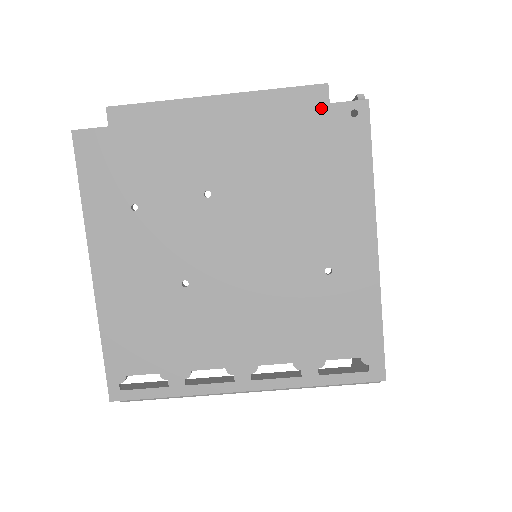
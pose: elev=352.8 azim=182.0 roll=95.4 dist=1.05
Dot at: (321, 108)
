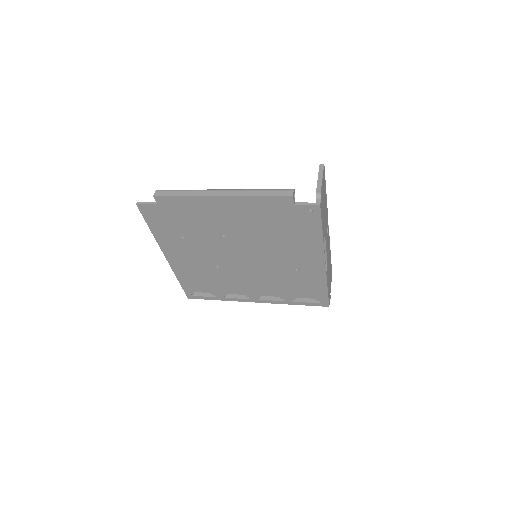
Dot at: (289, 206)
